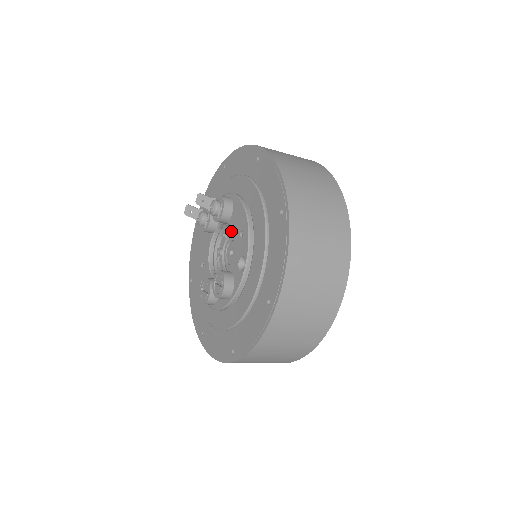
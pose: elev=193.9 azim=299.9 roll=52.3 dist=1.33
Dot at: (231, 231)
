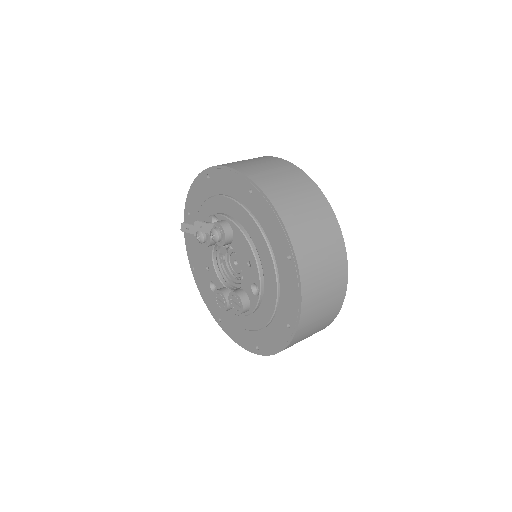
Dot at: occluded
